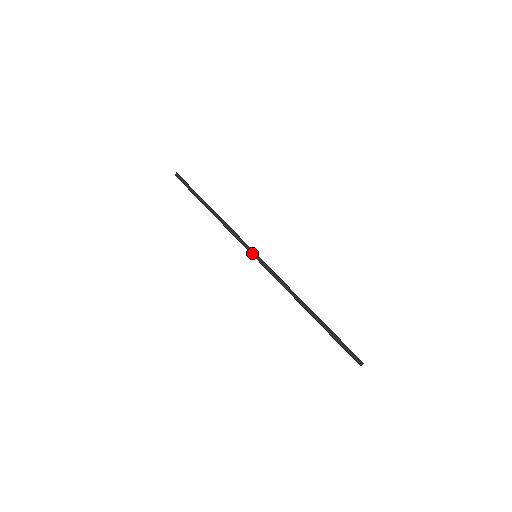
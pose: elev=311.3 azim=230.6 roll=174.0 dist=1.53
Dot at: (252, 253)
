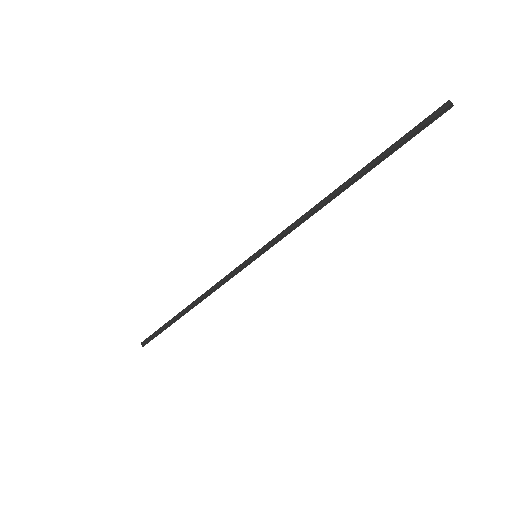
Dot at: (251, 261)
